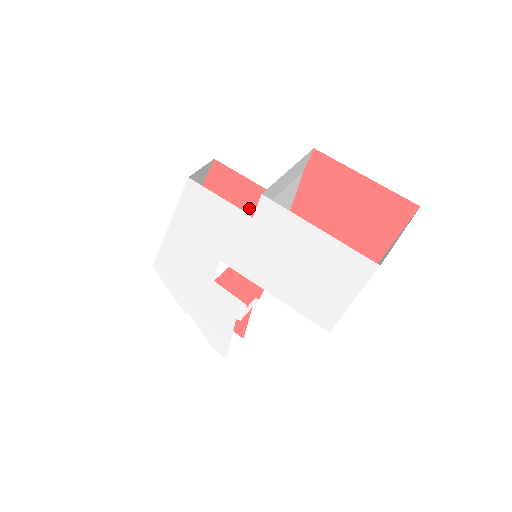
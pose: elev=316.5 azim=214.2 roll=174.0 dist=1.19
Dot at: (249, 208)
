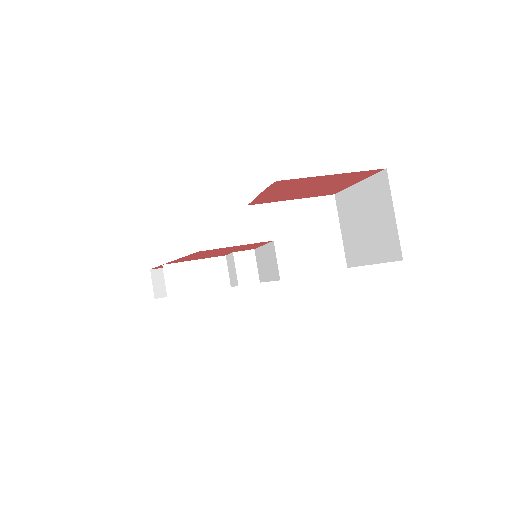
Dot at: occluded
